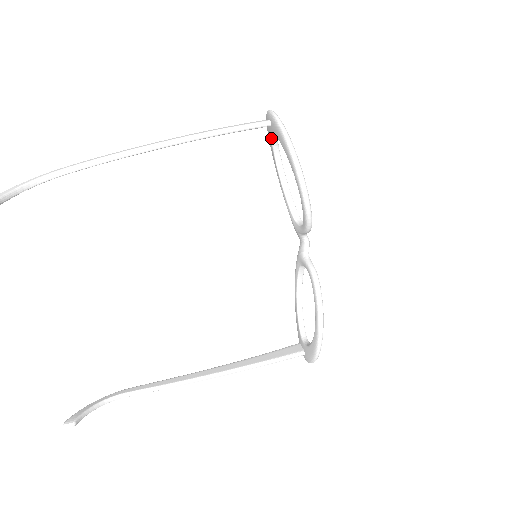
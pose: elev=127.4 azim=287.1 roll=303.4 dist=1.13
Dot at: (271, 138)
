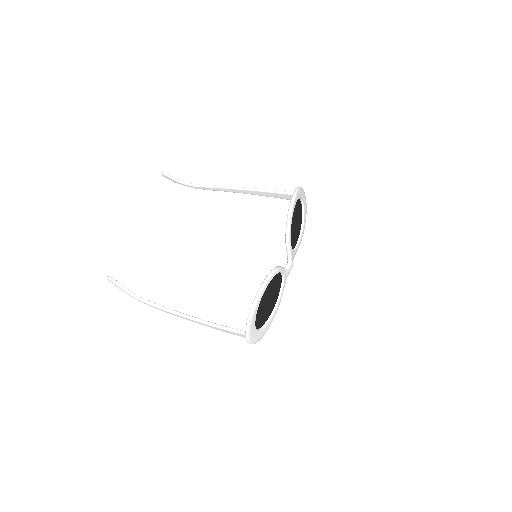
Dot at: occluded
